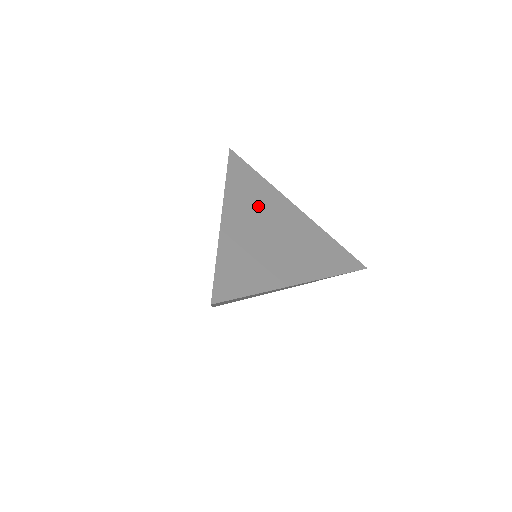
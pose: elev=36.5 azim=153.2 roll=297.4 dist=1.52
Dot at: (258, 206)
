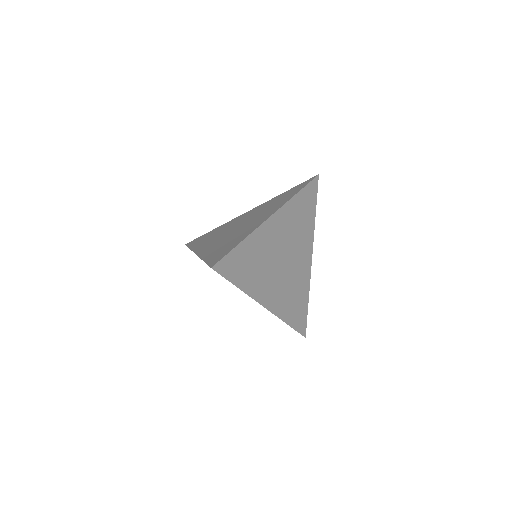
Dot at: (265, 265)
